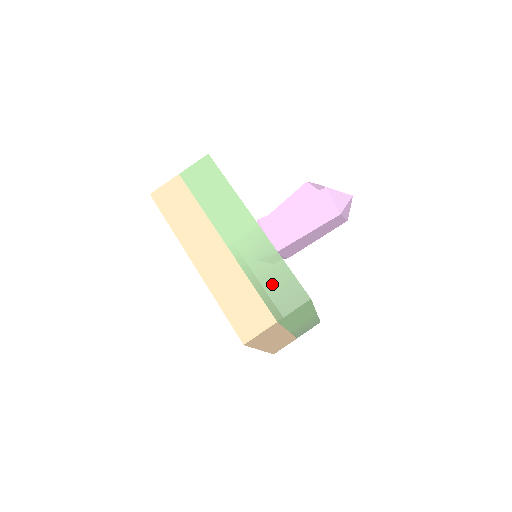
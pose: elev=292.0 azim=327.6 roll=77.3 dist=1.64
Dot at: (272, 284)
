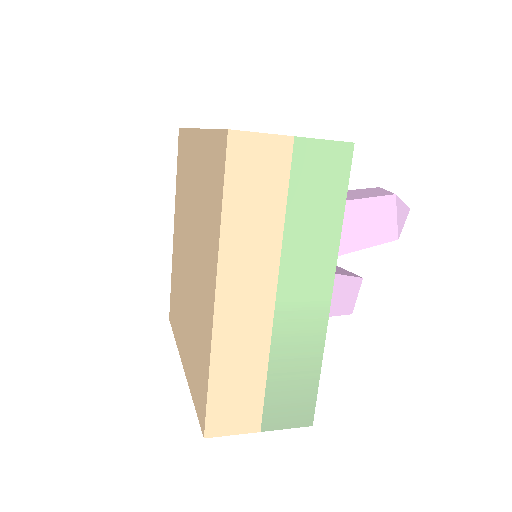
Dot at: occluded
